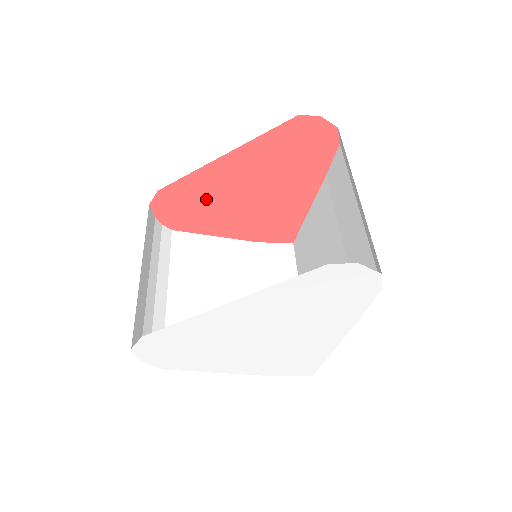
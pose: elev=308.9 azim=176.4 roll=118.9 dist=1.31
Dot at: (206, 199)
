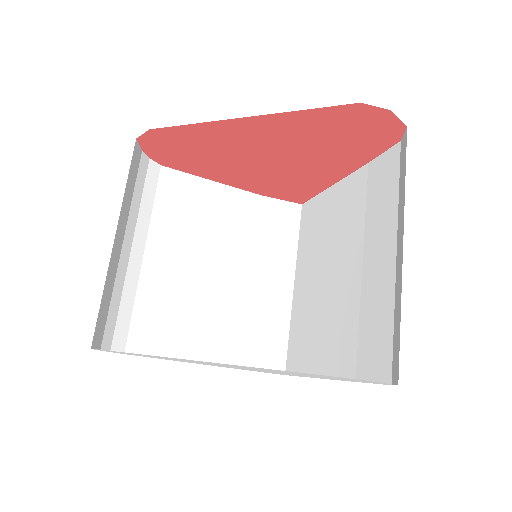
Dot at: (210, 149)
